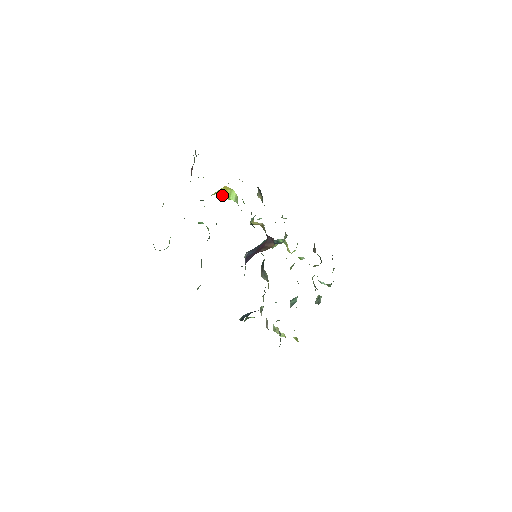
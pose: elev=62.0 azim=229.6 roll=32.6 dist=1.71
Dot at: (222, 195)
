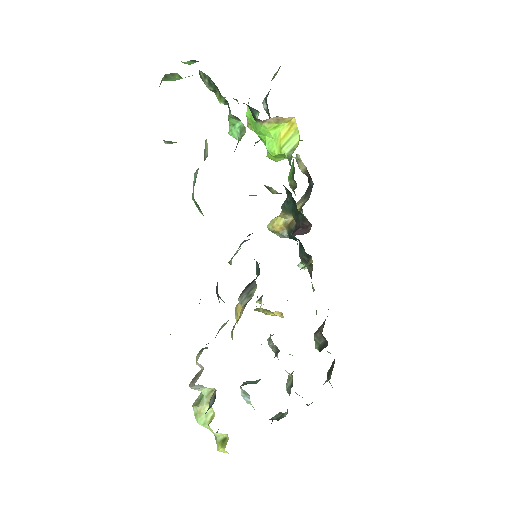
Dot at: (273, 142)
